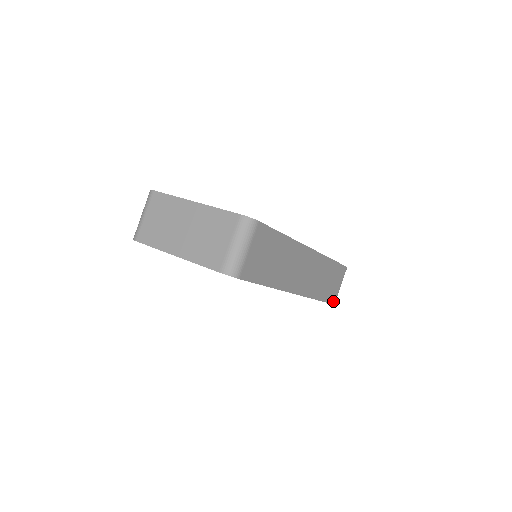
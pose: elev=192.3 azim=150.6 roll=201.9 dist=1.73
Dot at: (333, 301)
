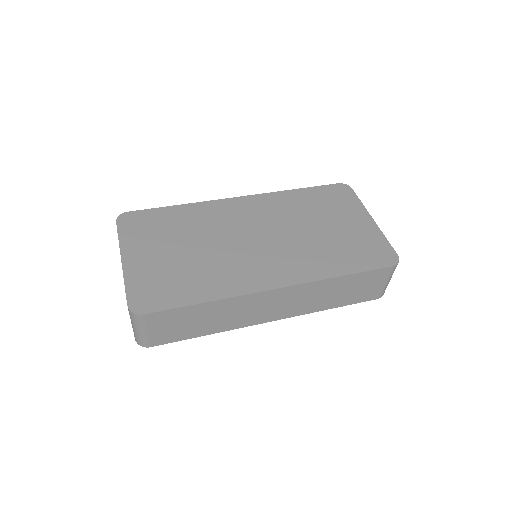
Dot at: (374, 297)
